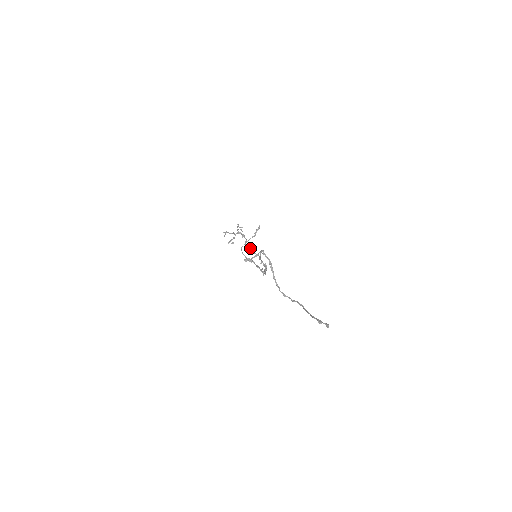
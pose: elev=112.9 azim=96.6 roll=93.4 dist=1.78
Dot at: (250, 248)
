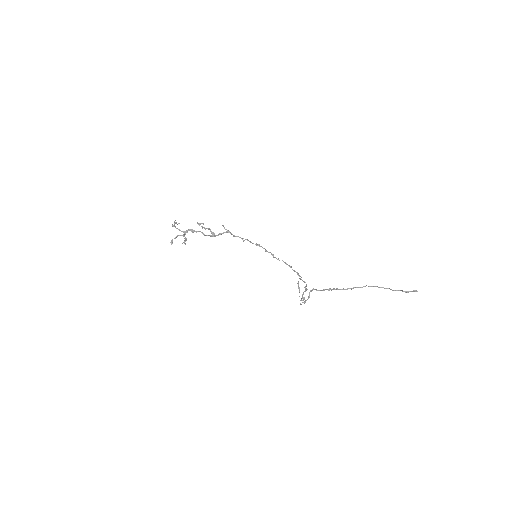
Dot at: (213, 234)
